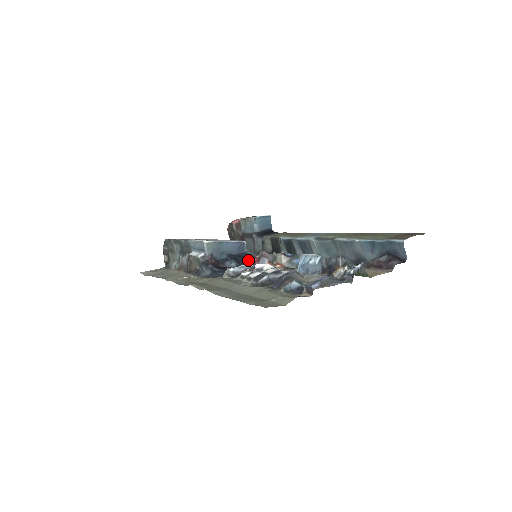
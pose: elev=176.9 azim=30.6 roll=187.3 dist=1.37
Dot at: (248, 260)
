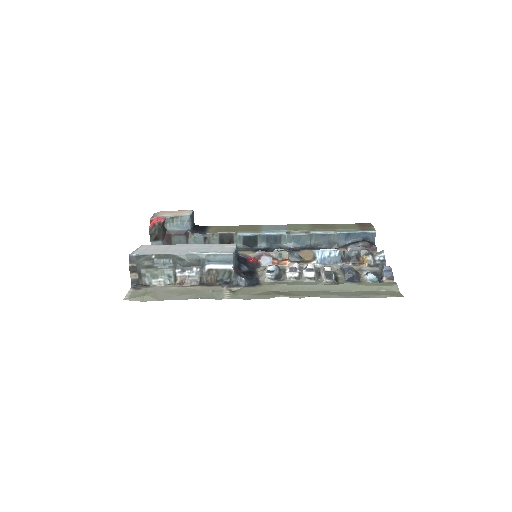
Dot at: (252, 261)
